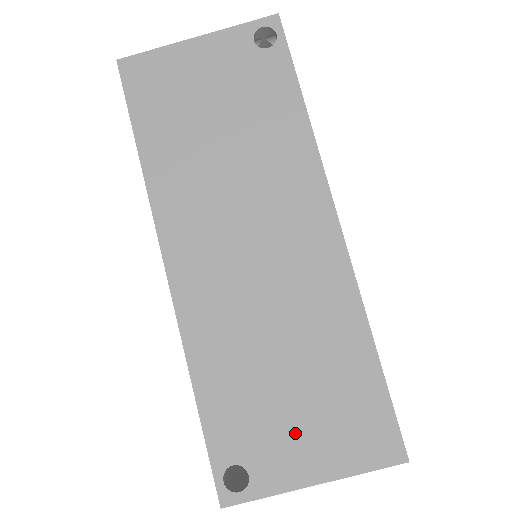
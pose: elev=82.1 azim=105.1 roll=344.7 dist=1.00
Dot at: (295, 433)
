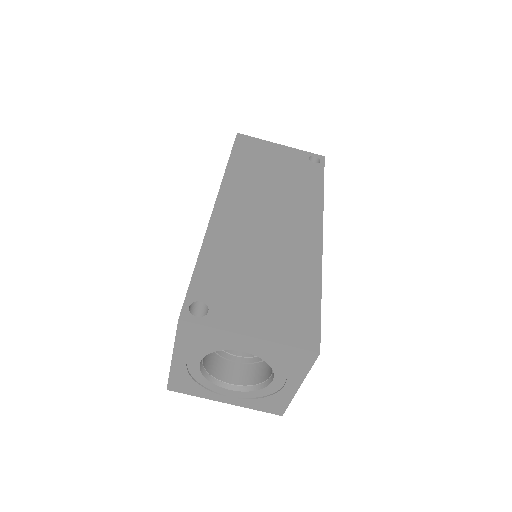
Dot at: (251, 305)
